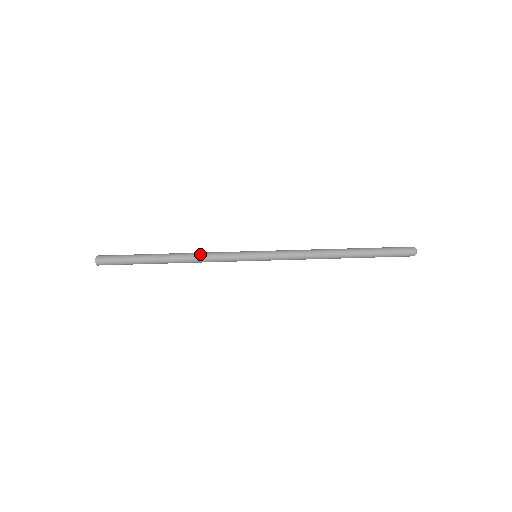
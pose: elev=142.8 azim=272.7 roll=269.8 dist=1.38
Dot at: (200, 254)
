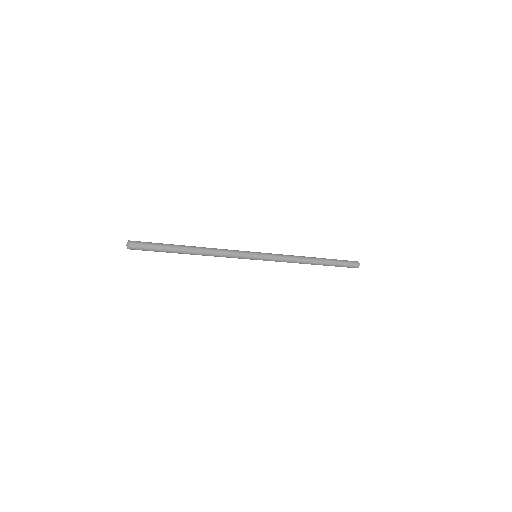
Dot at: occluded
